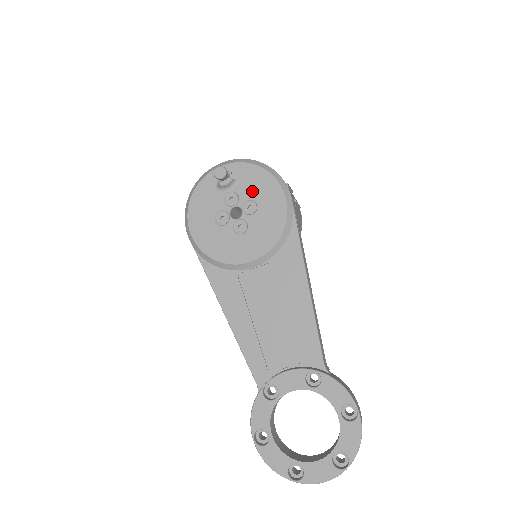
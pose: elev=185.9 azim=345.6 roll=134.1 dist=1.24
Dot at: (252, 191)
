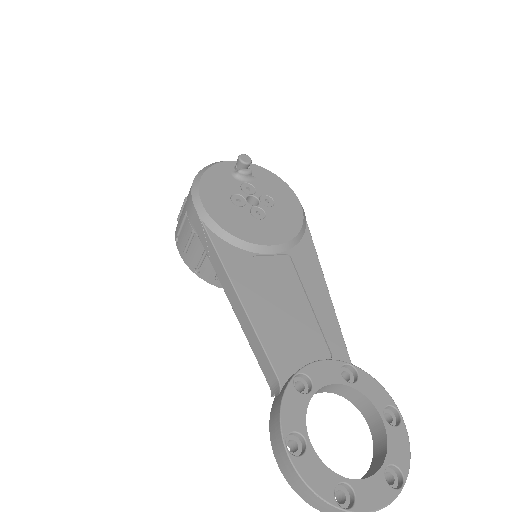
Dot at: (269, 189)
